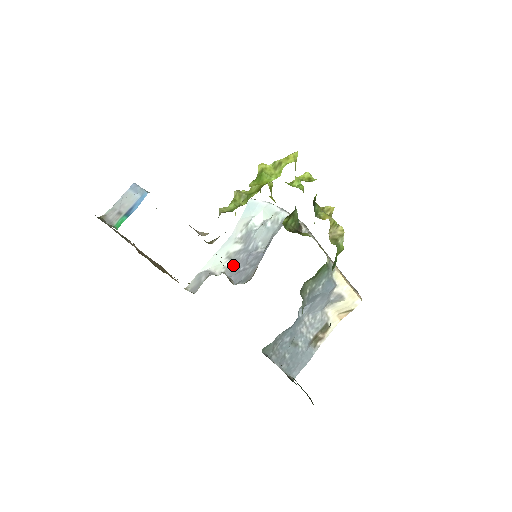
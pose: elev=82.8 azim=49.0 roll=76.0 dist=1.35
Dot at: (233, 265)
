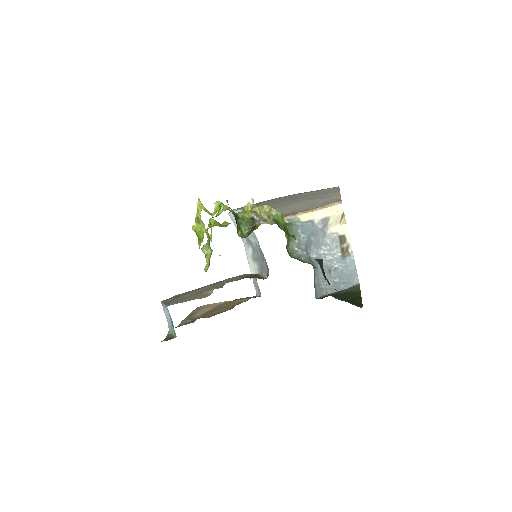
Dot at: (258, 264)
